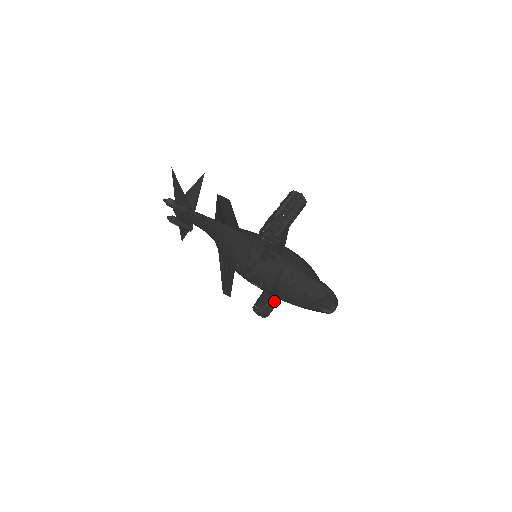
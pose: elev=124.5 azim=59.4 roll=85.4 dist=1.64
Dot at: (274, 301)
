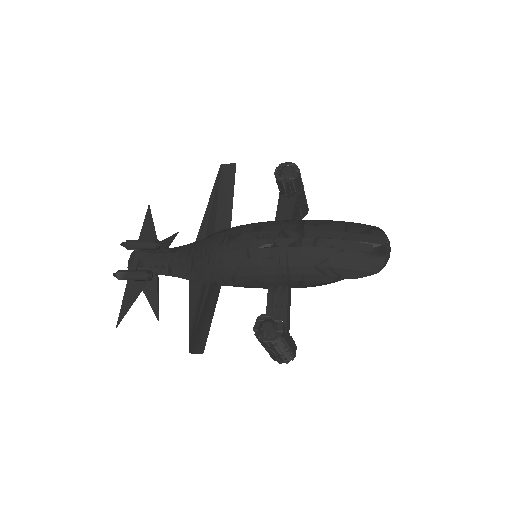
Dot at: occluded
